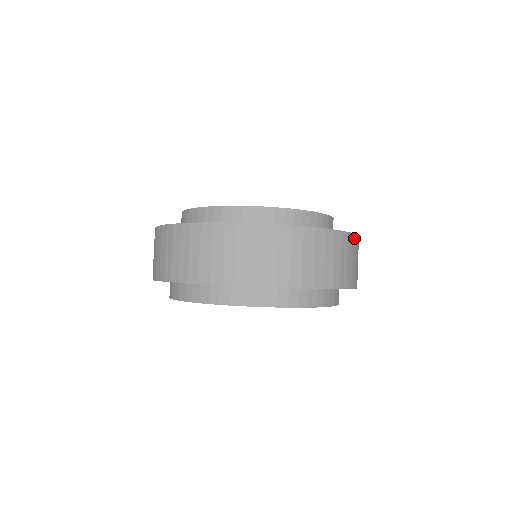
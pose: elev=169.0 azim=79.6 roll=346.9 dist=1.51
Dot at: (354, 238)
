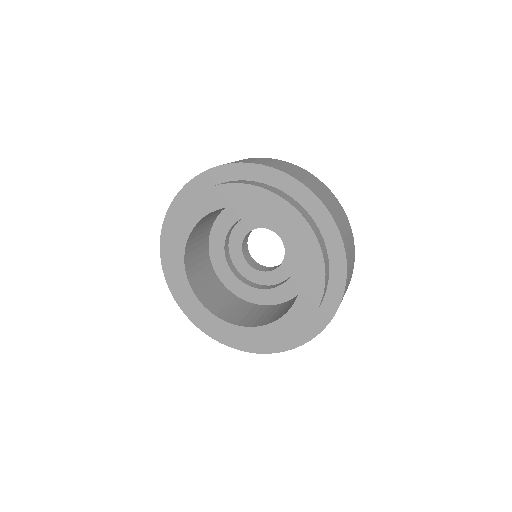
Dot at: (339, 204)
